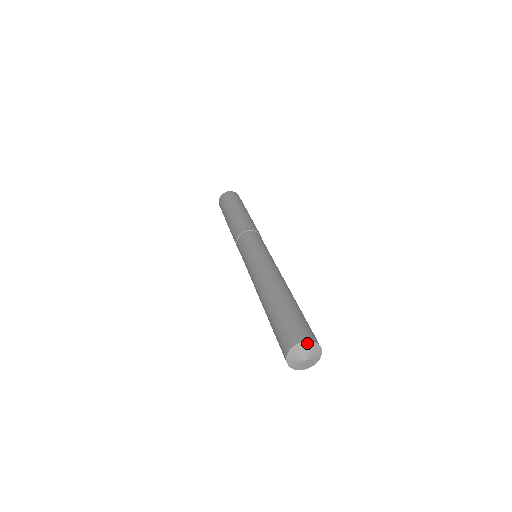
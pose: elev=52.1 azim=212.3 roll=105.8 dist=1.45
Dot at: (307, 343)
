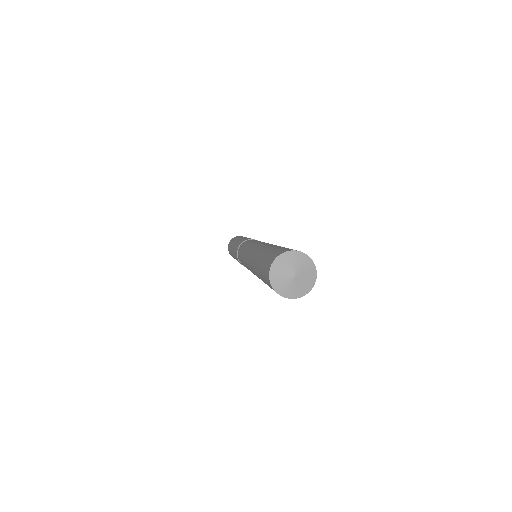
Dot at: (279, 259)
